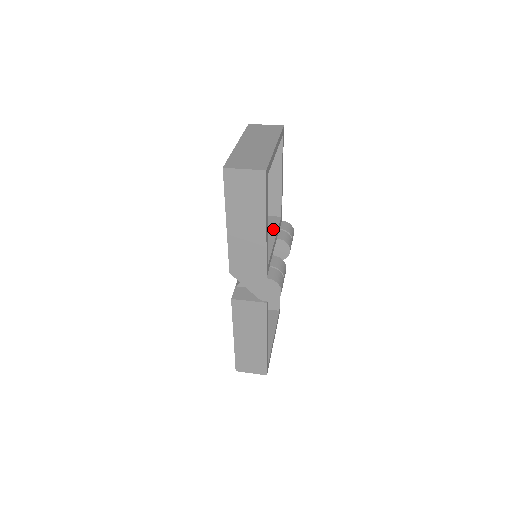
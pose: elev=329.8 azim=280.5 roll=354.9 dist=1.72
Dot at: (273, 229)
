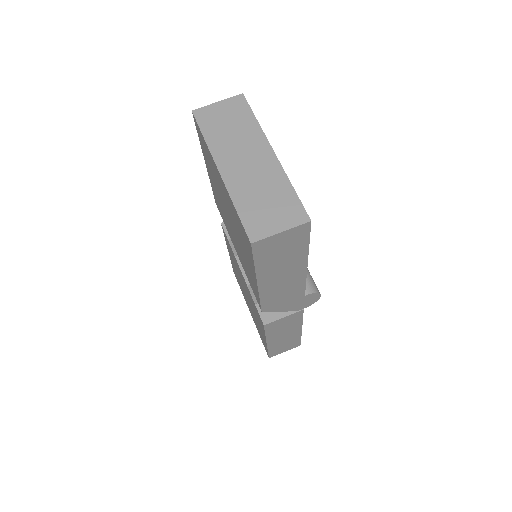
Dot at: occluded
